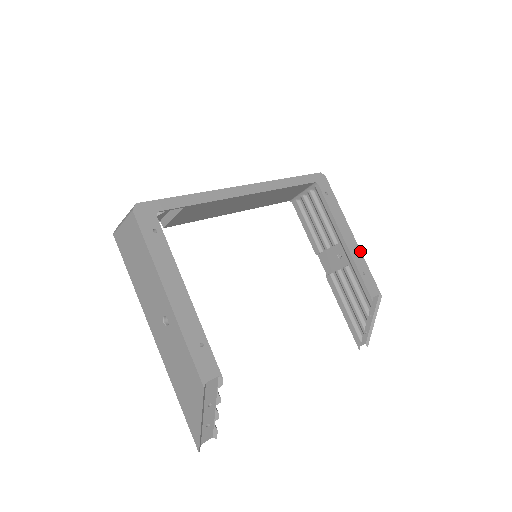
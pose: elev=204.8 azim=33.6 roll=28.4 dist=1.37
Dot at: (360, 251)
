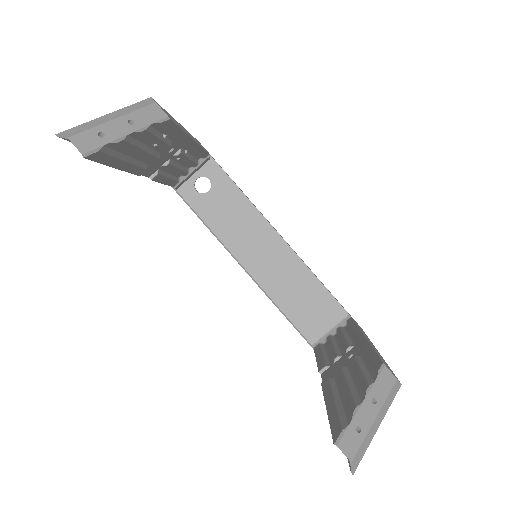
Dot at: (382, 357)
